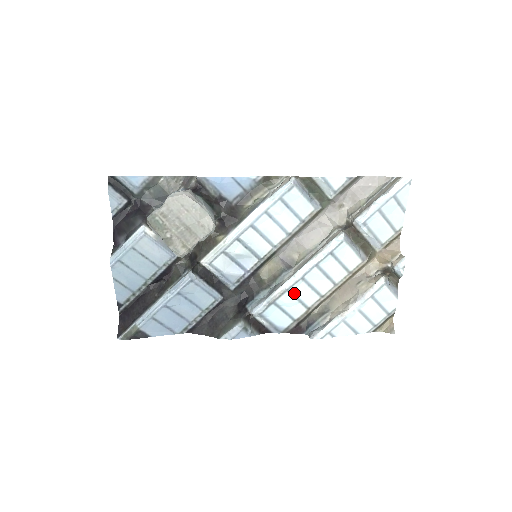
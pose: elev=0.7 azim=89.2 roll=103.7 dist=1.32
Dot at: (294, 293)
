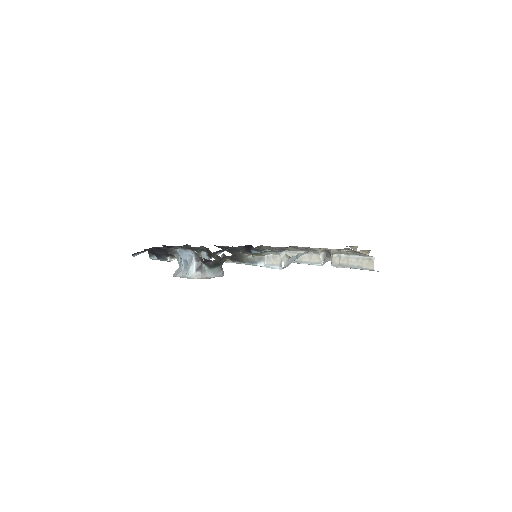
Dot at: occluded
